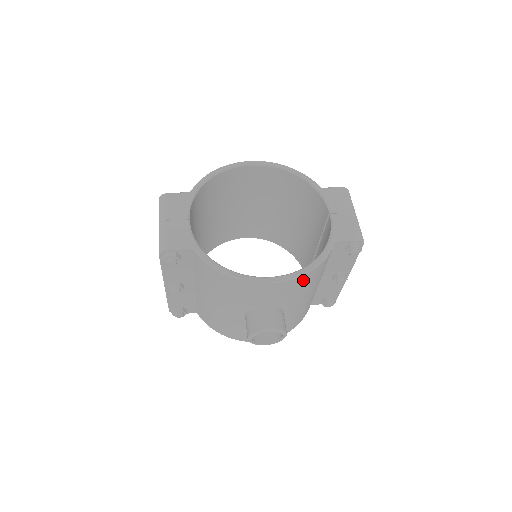
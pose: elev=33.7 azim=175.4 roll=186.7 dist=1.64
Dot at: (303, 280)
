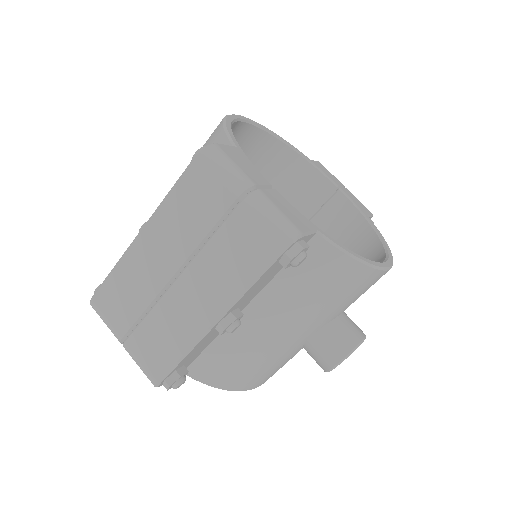
Dot at: occluded
